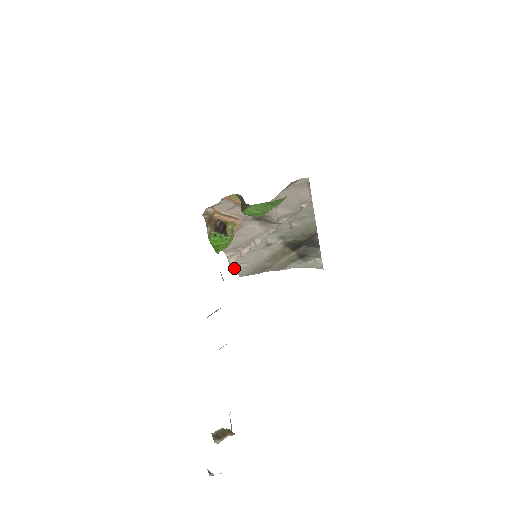
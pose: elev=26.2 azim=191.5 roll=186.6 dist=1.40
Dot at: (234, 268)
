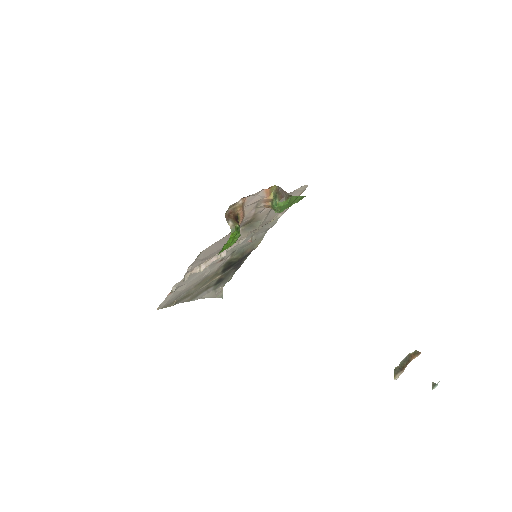
Dot at: (168, 294)
